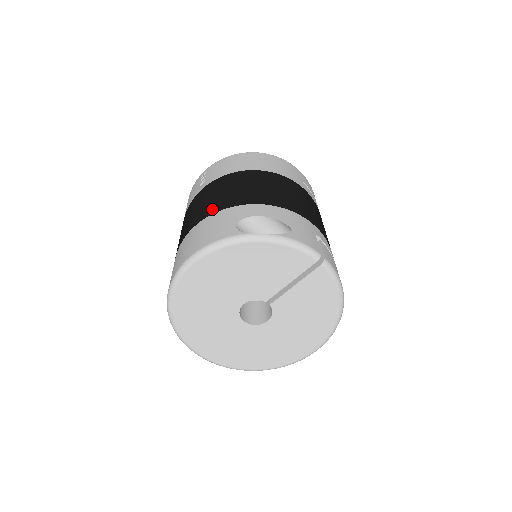
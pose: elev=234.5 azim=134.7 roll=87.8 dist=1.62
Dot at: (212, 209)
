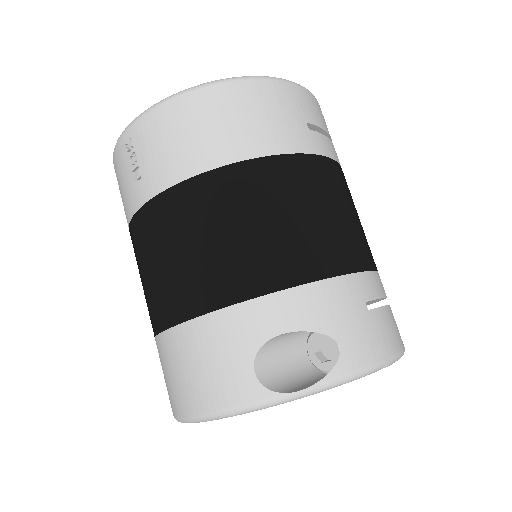
Dot at: (193, 300)
